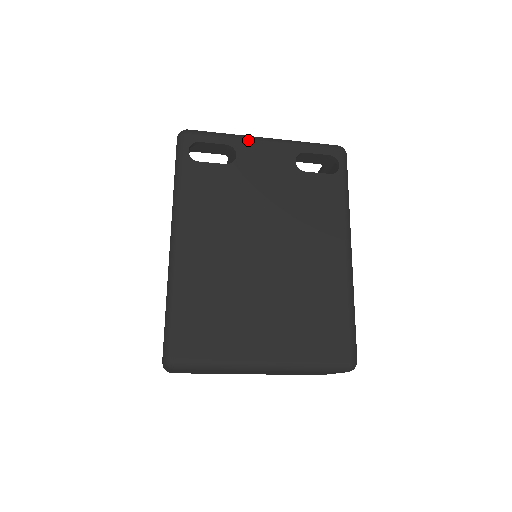
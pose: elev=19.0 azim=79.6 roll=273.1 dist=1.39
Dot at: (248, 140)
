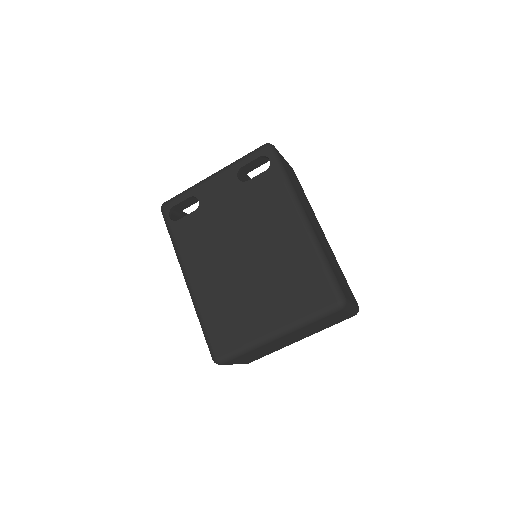
Dot at: (201, 185)
